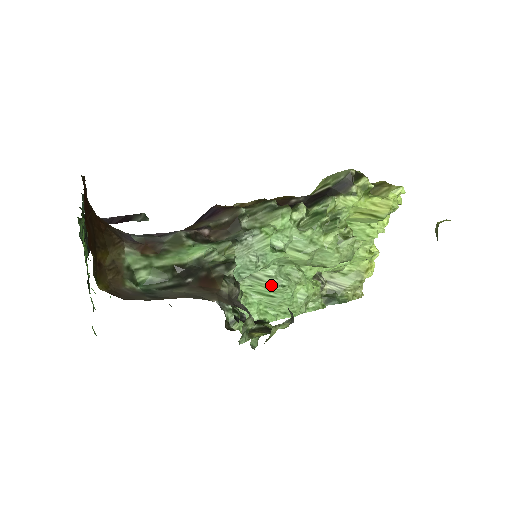
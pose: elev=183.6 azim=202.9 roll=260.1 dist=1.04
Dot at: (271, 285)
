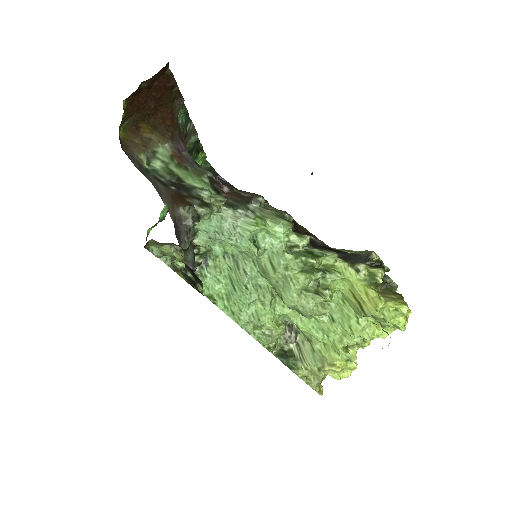
Dot at: (241, 279)
